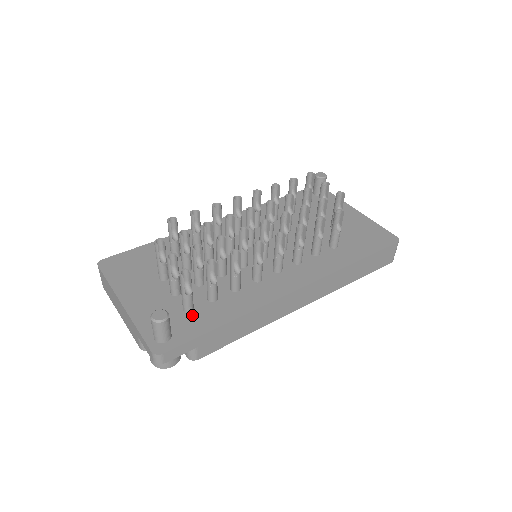
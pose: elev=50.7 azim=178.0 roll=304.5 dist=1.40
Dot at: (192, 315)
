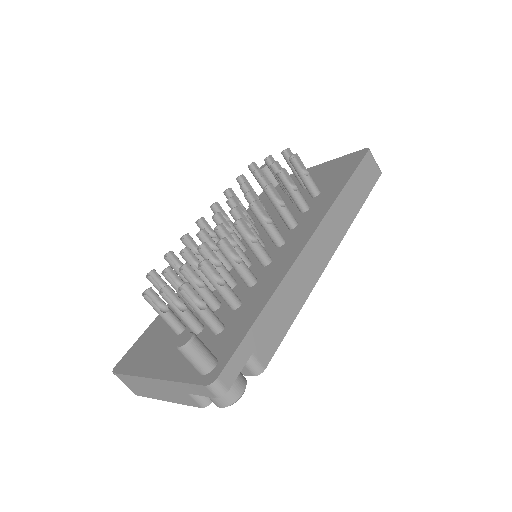
Dot at: (226, 330)
